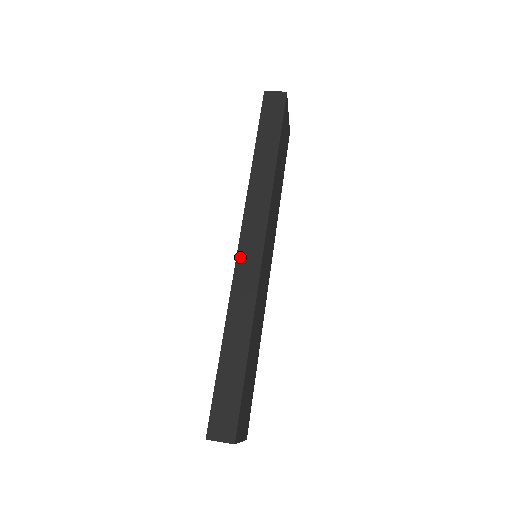
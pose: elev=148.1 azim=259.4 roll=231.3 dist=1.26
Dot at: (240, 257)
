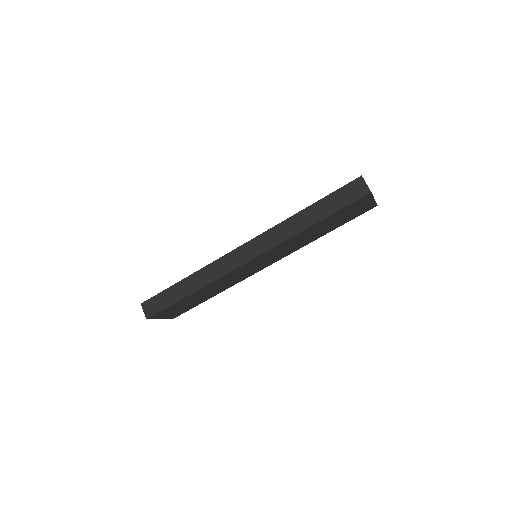
Dot at: (234, 252)
